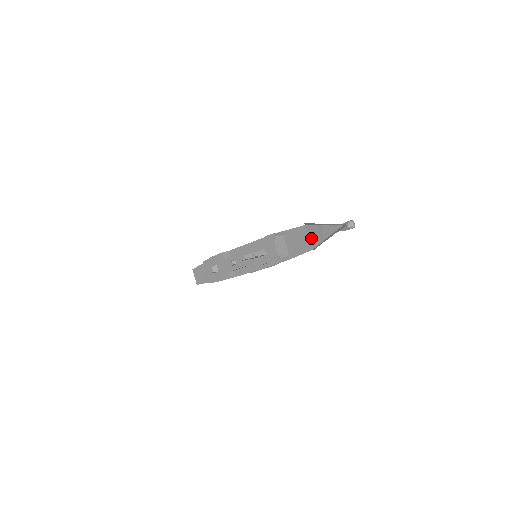
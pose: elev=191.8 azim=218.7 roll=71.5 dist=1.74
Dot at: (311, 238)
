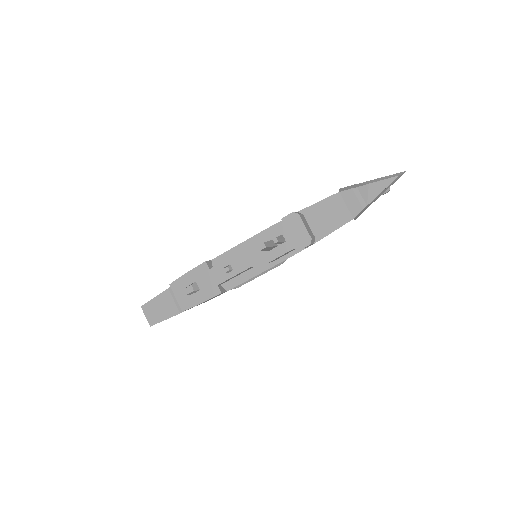
Dot at: (349, 206)
